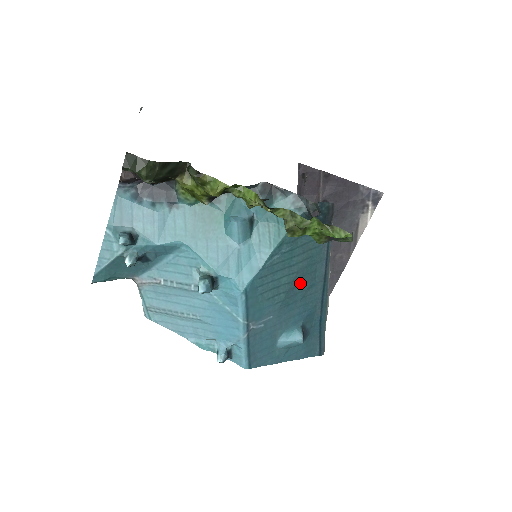
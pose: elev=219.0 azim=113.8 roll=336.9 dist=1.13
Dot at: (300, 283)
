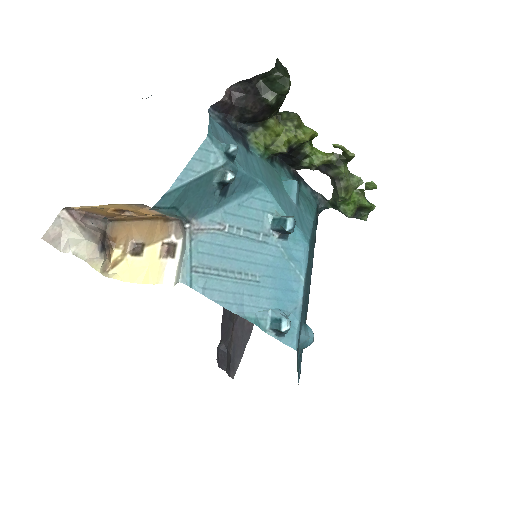
Dot at: (309, 274)
